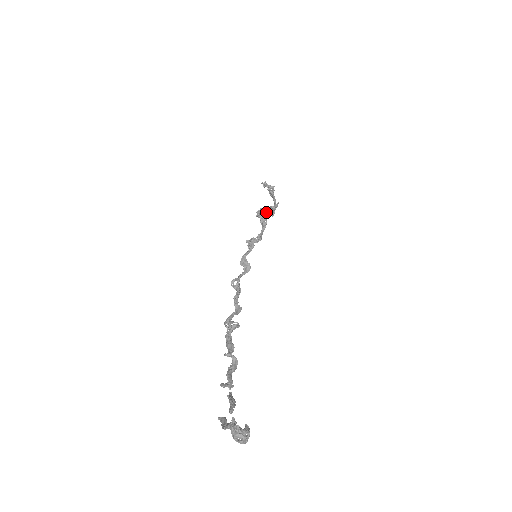
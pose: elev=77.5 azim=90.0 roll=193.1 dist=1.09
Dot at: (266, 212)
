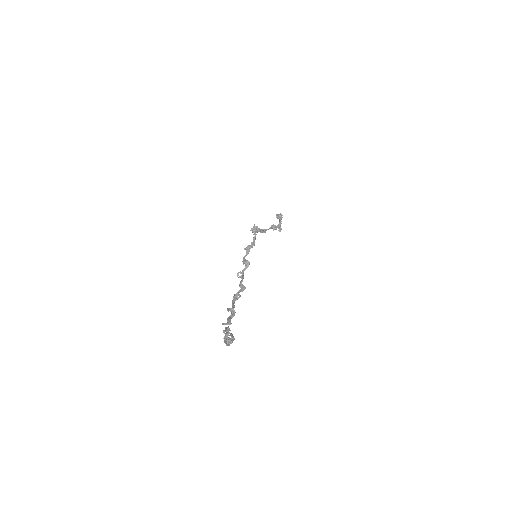
Dot at: (257, 228)
